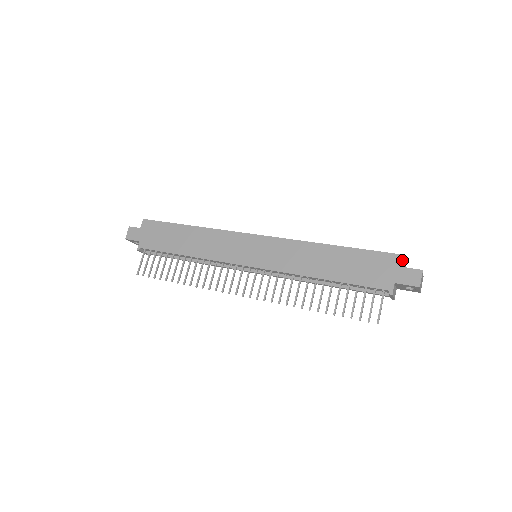
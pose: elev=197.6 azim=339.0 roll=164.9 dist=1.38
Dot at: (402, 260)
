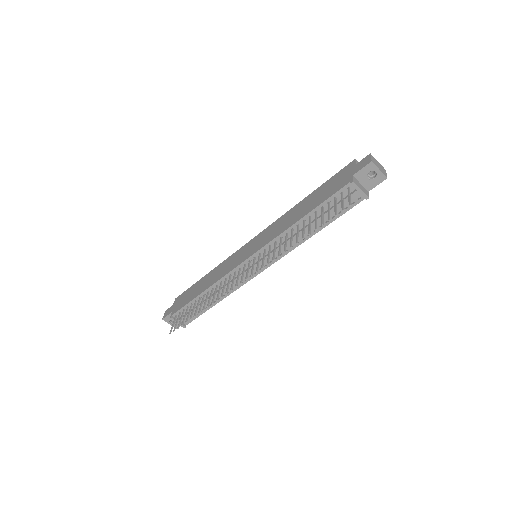
Dot at: (354, 162)
